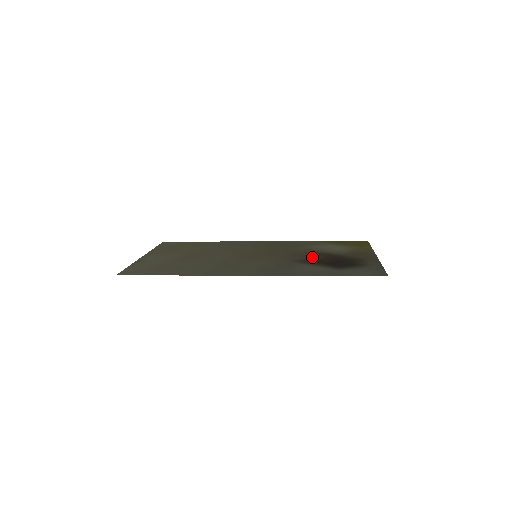
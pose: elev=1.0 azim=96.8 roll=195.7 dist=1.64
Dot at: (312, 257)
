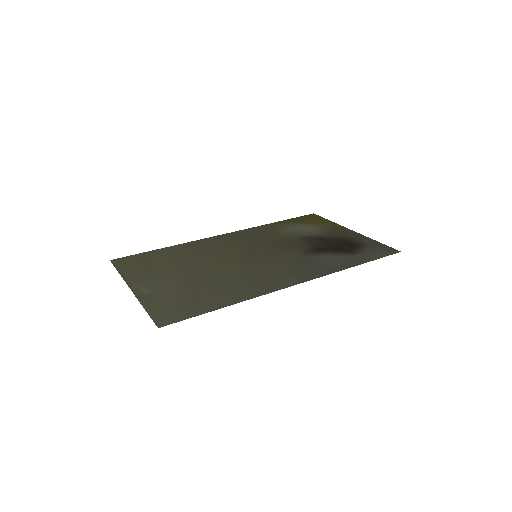
Dot at: (308, 245)
